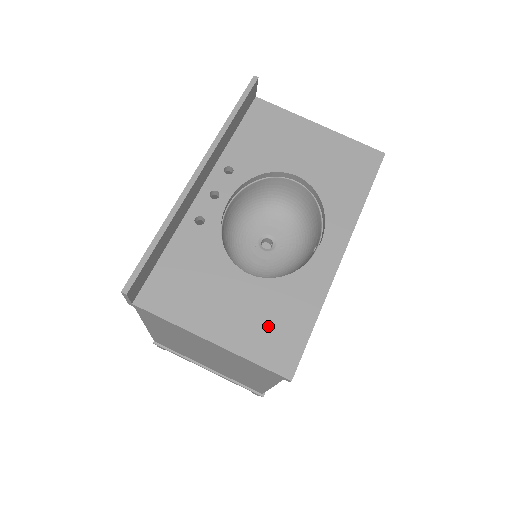
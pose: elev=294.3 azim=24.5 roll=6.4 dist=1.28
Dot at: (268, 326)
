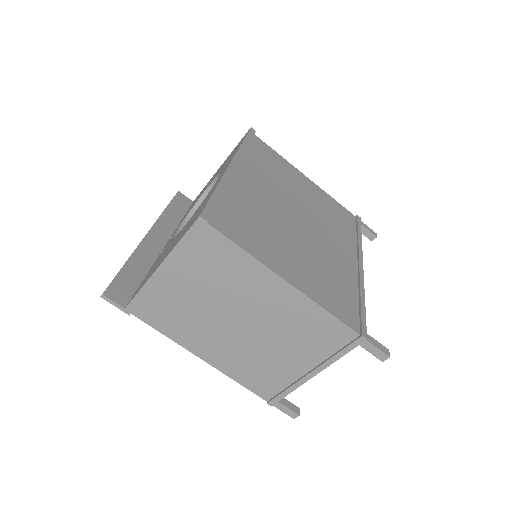
Dot at: (189, 224)
